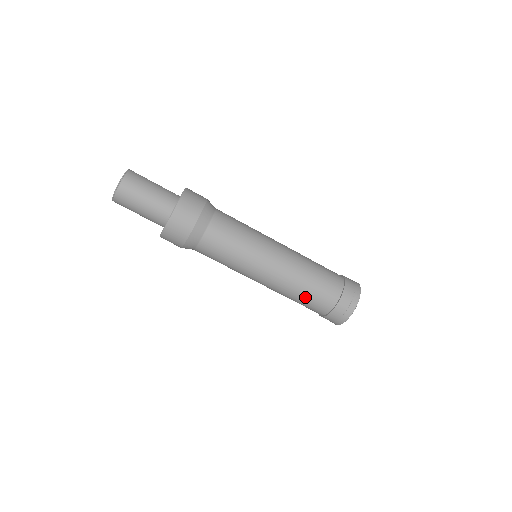
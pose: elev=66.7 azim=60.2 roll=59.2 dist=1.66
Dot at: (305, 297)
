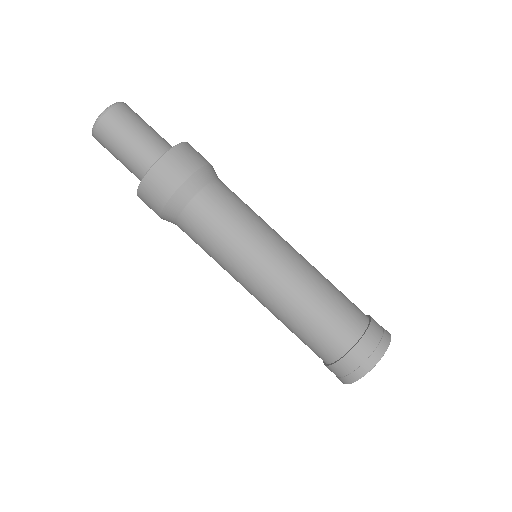
Dot at: (319, 316)
